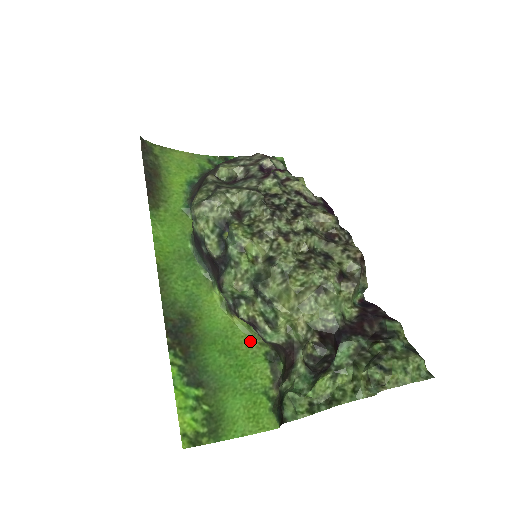
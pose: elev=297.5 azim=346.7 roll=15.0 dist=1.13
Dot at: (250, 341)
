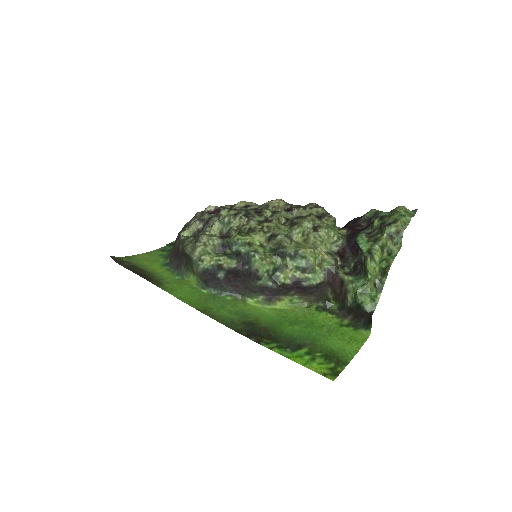
Dot at: (300, 310)
